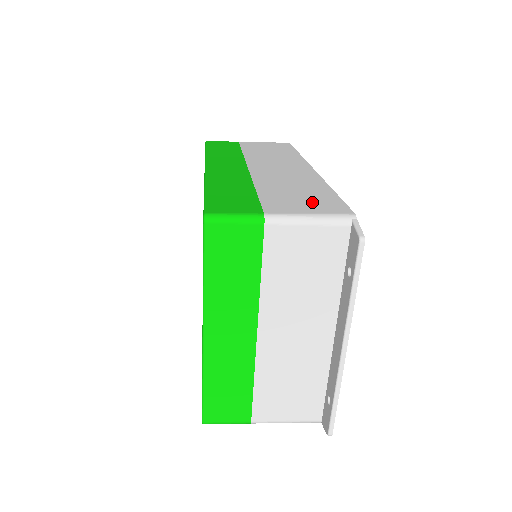
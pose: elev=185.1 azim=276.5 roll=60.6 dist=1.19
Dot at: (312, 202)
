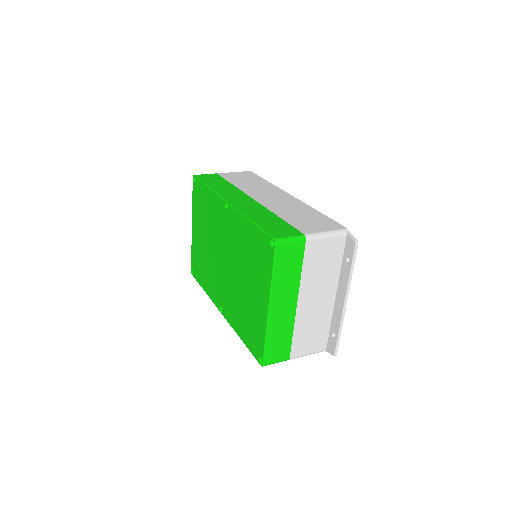
Dot at: (319, 223)
